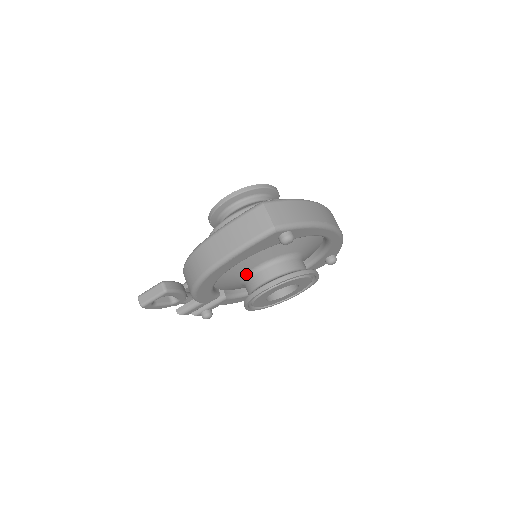
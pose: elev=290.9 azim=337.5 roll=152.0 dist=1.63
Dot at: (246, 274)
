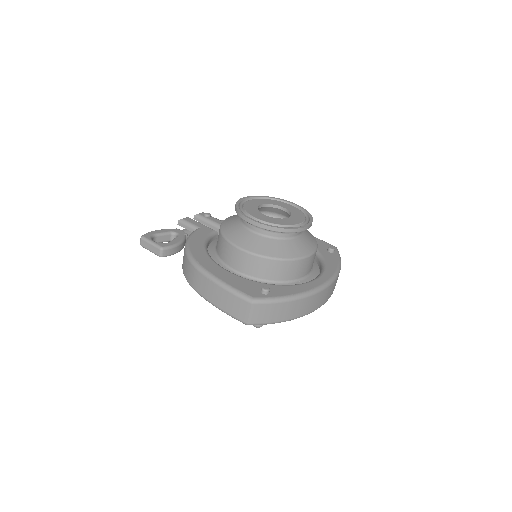
Dot at: occluded
